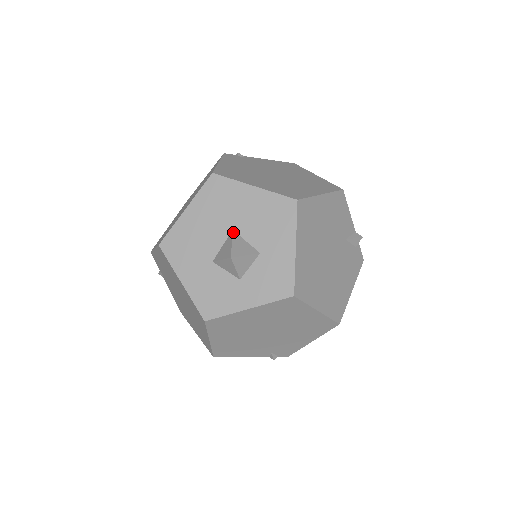
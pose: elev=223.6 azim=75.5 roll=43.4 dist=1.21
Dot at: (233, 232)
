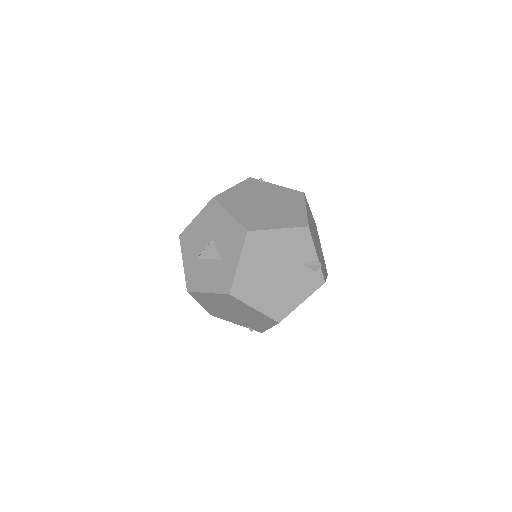
Dot at: (212, 241)
